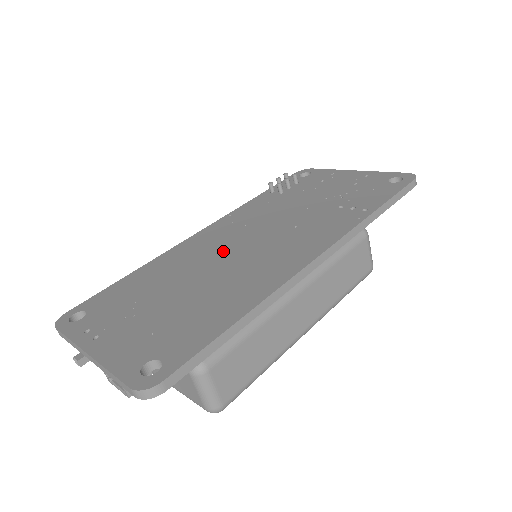
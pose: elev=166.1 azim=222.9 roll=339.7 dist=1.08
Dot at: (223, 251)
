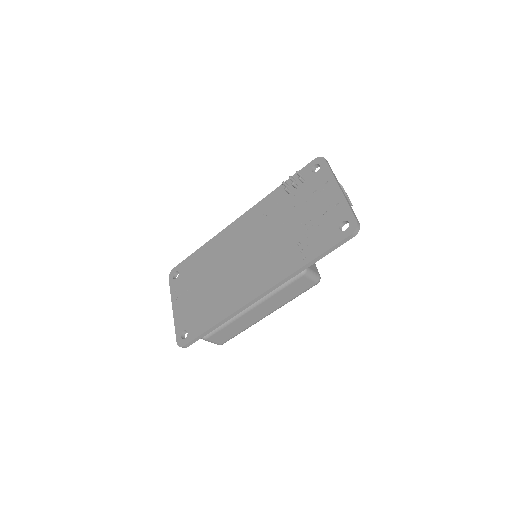
Dot at: (235, 255)
